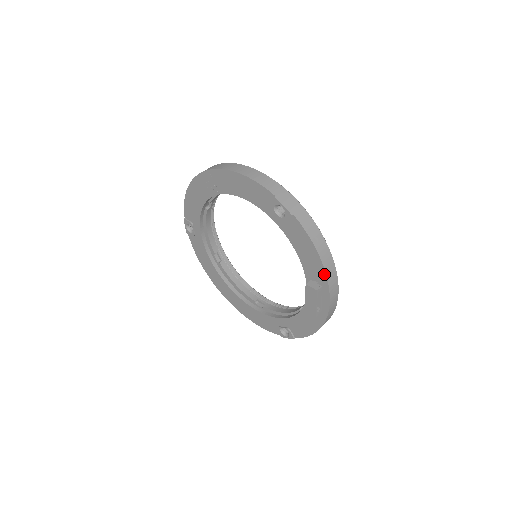
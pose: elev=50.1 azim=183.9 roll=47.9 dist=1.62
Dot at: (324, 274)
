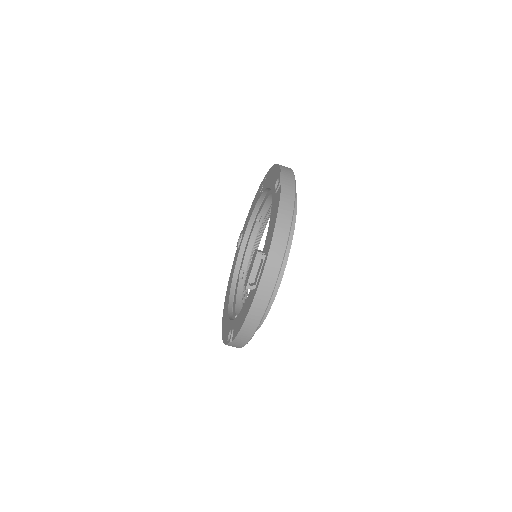
Dot at: (271, 239)
